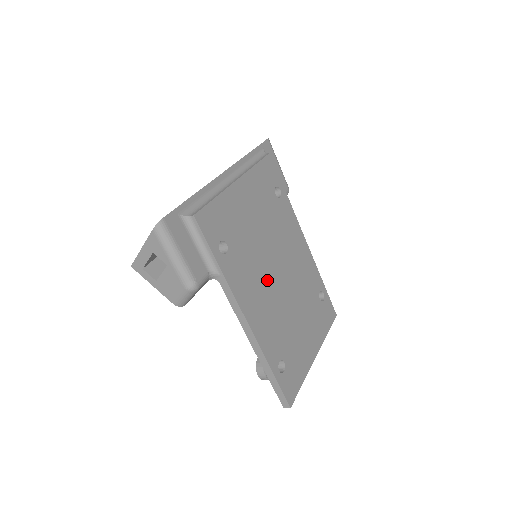
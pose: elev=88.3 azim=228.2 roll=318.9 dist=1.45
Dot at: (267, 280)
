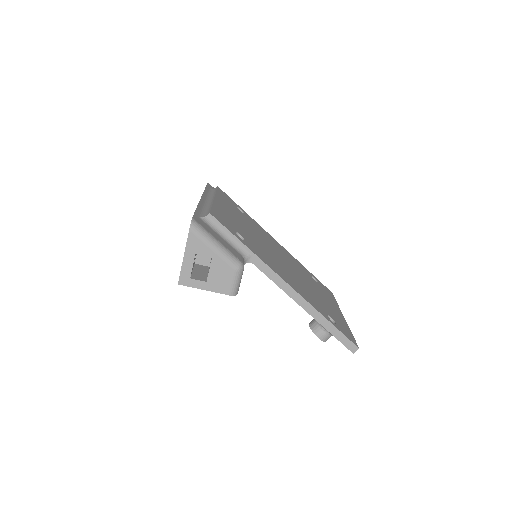
Dot at: (278, 262)
